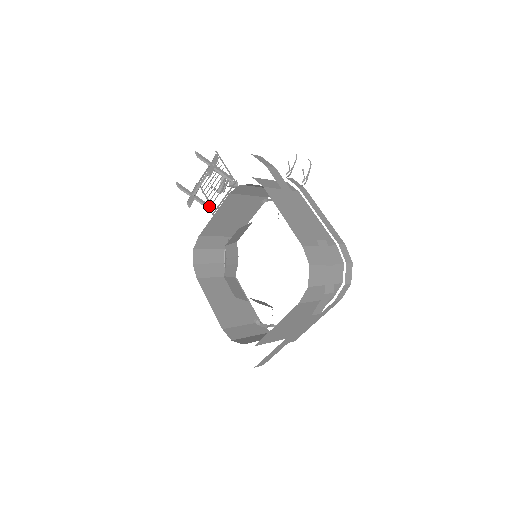
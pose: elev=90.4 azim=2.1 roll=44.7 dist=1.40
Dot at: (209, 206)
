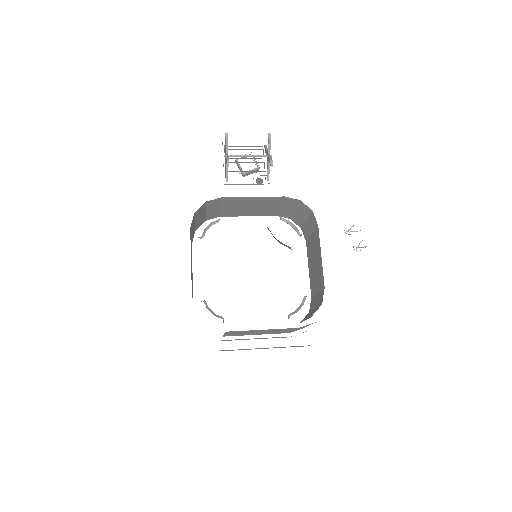
Dot at: occluded
